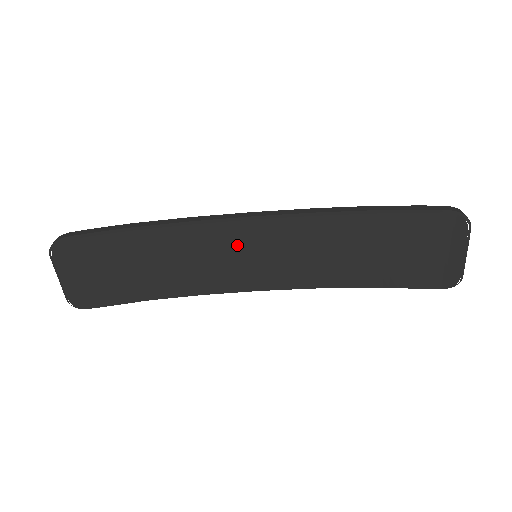
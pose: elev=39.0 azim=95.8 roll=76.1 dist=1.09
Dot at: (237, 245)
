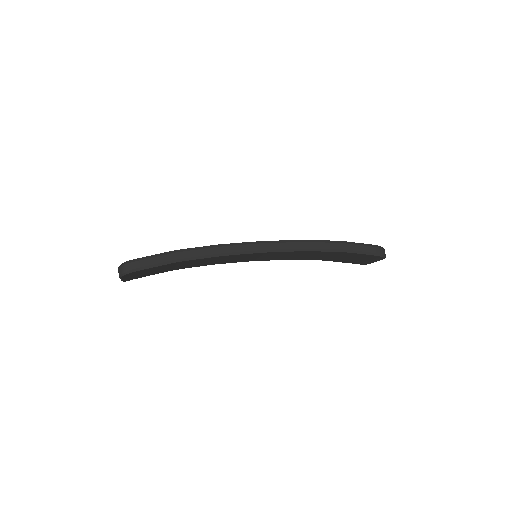
Dot at: (247, 256)
